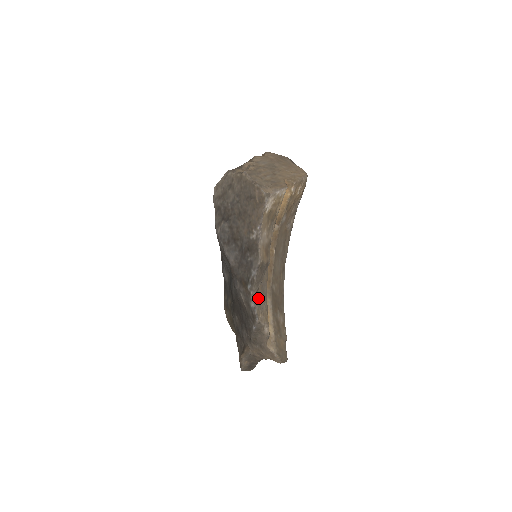
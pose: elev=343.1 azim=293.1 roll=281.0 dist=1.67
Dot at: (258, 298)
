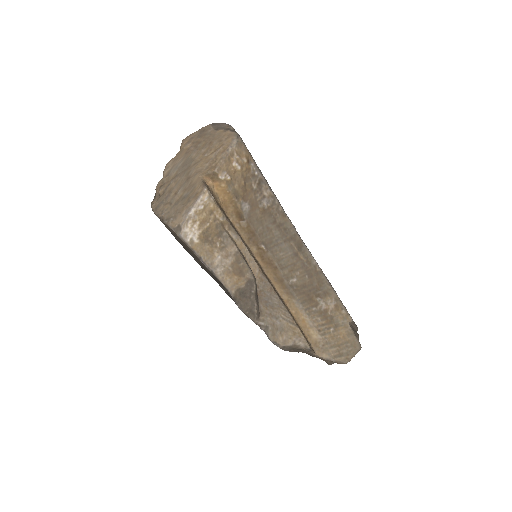
Dot at: (266, 321)
